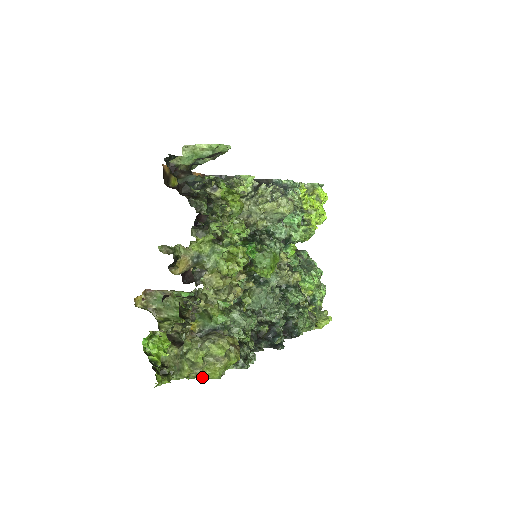
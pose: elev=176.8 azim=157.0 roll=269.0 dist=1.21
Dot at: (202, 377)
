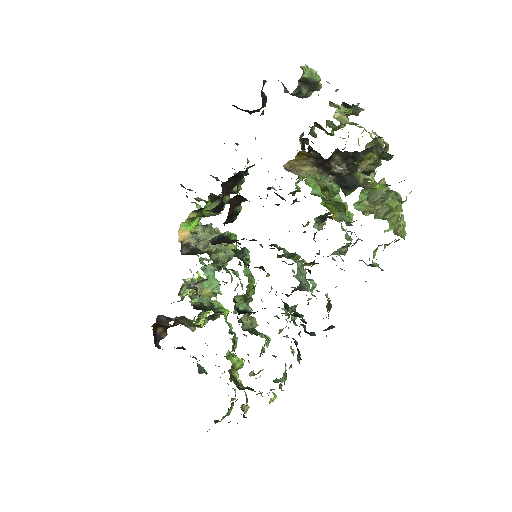
Dot at: (399, 231)
